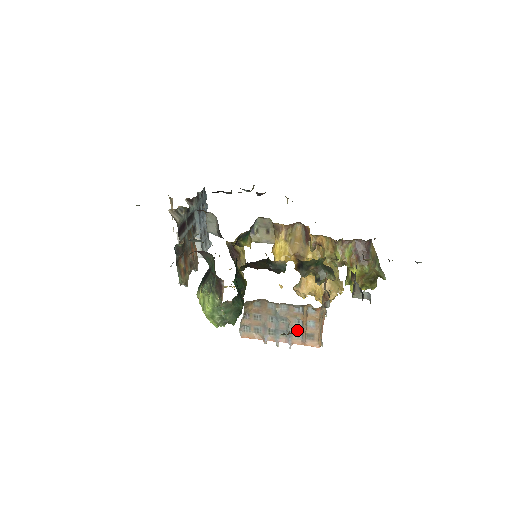
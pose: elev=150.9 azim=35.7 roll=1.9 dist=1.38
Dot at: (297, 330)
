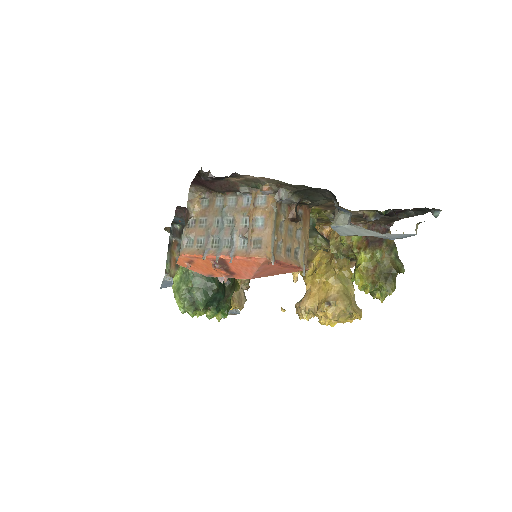
Dot at: (242, 232)
